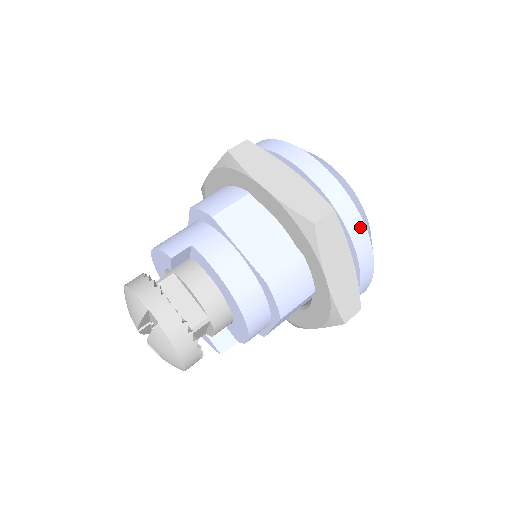
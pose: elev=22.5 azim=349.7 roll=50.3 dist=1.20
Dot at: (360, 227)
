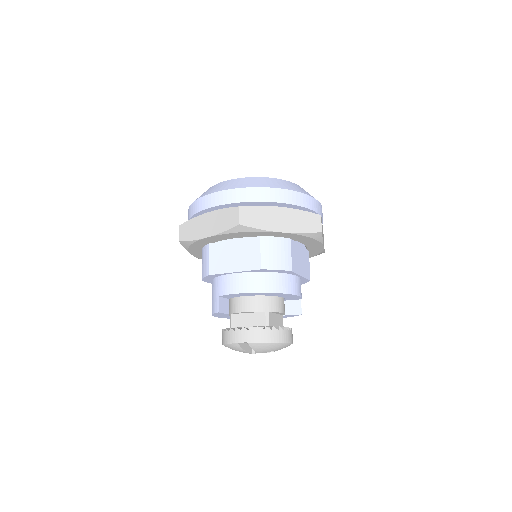
Dot at: (263, 191)
